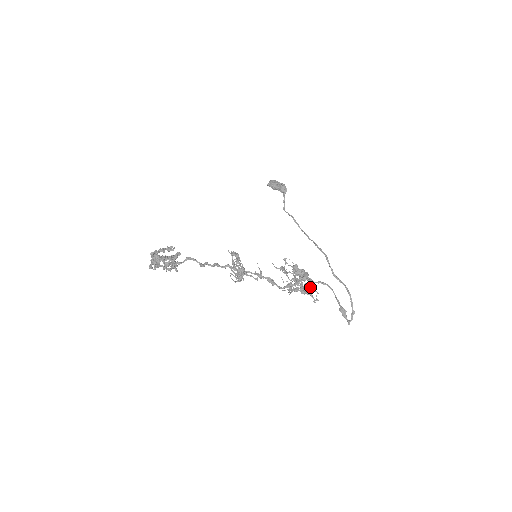
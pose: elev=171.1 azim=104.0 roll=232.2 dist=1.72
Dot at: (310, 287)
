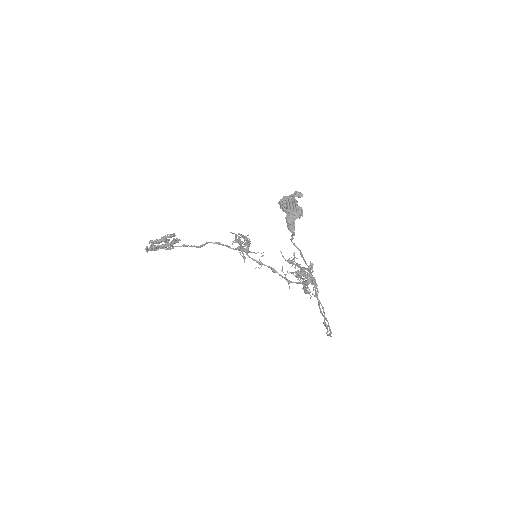
Dot at: occluded
